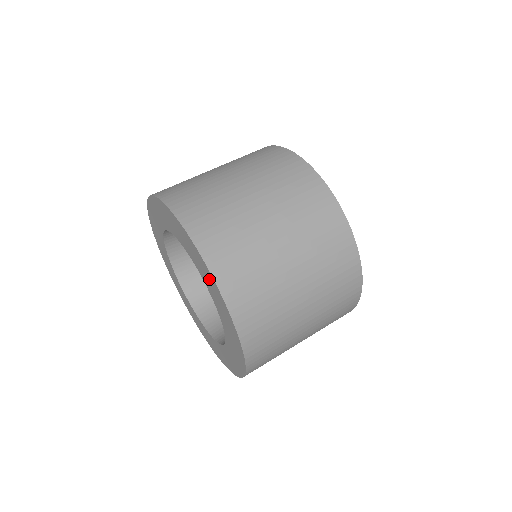
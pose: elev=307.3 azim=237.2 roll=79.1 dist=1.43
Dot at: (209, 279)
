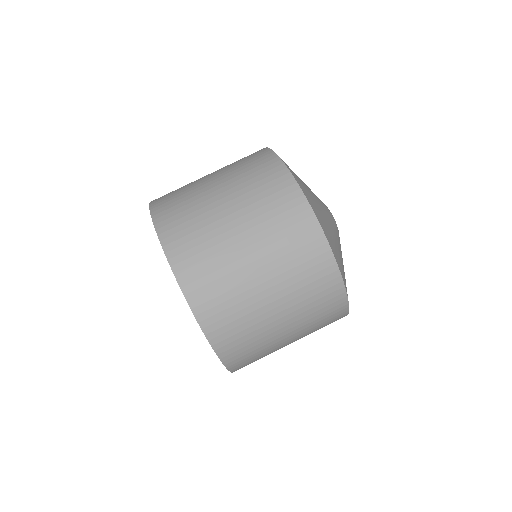
Dot at: occluded
